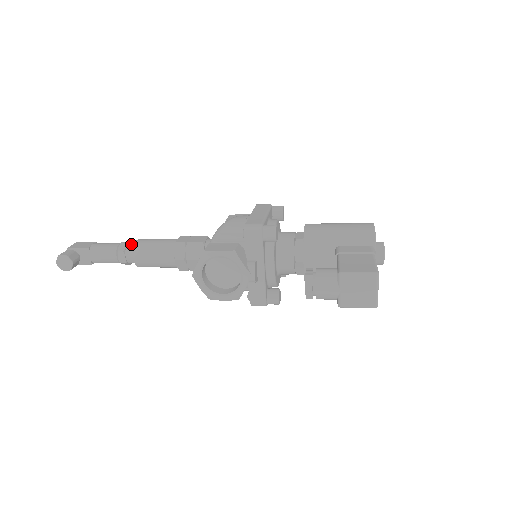
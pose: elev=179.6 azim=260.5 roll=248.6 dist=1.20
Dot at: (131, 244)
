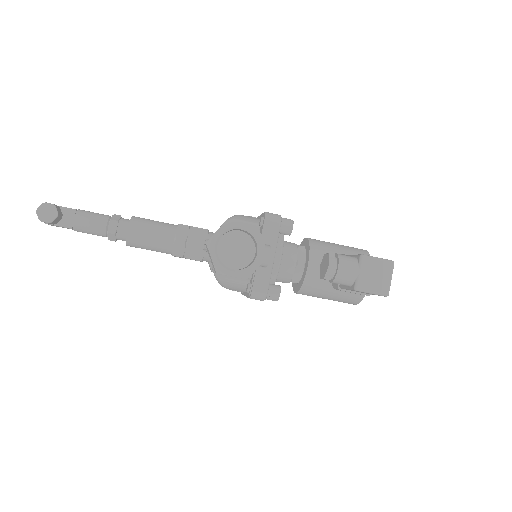
Dot at: occluded
